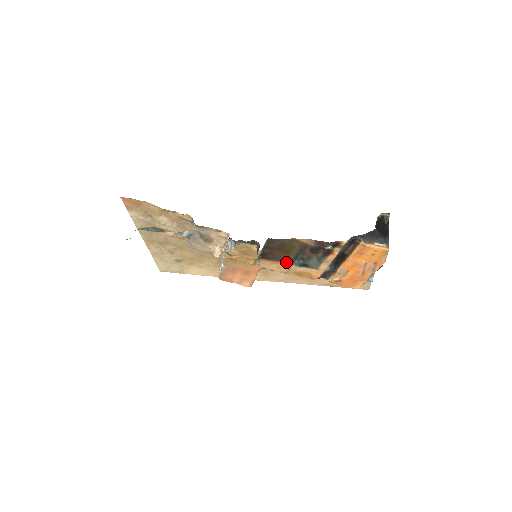
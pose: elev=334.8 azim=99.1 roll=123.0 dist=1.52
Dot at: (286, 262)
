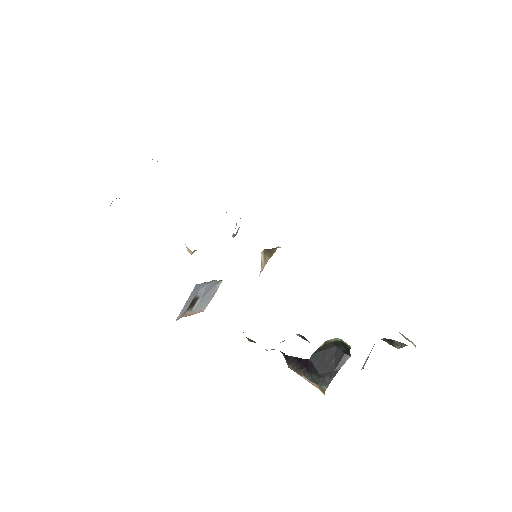
Dot at: occluded
